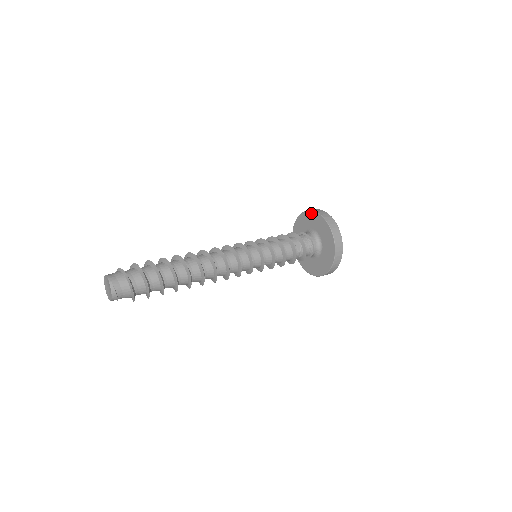
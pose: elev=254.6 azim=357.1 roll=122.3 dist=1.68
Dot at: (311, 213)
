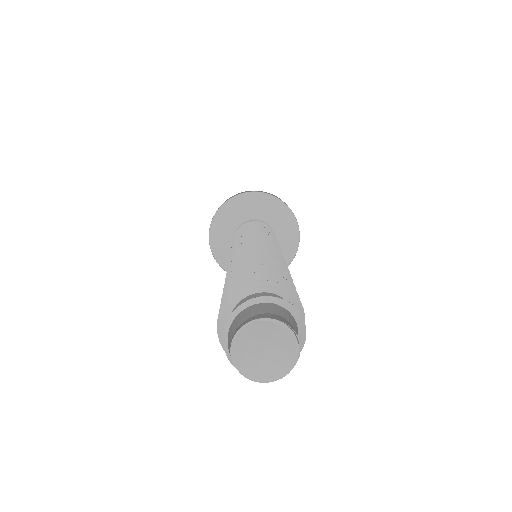
Dot at: (270, 198)
